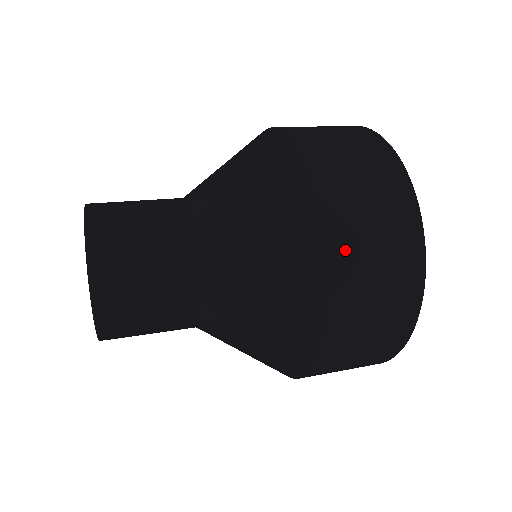
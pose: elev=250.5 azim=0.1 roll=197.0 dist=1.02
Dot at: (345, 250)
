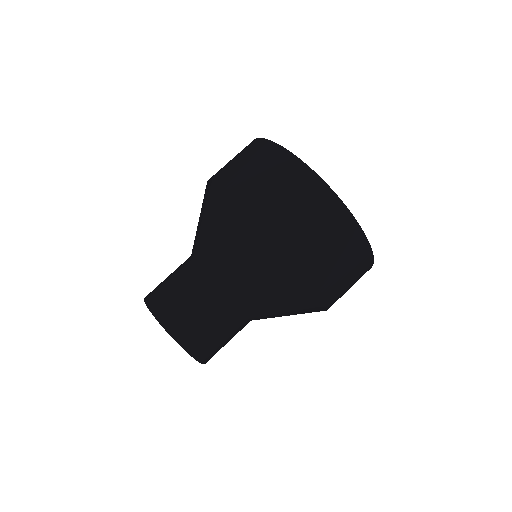
Dot at: (234, 180)
